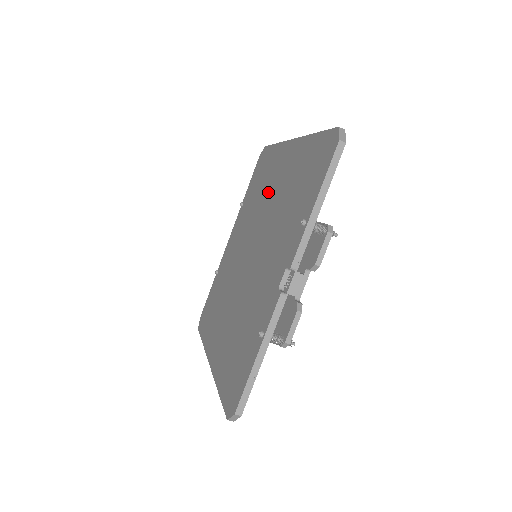
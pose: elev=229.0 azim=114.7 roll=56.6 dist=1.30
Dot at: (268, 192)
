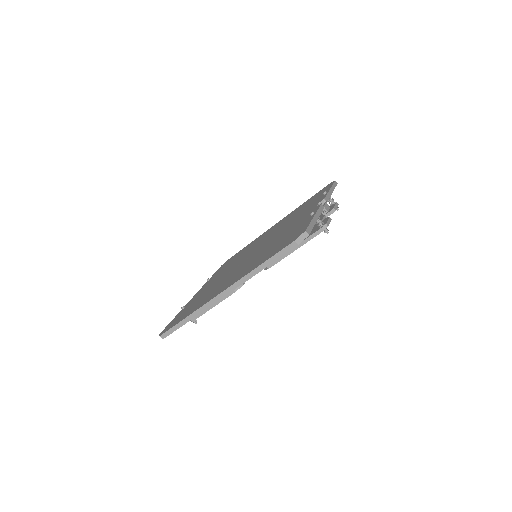
Dot at: occluded
